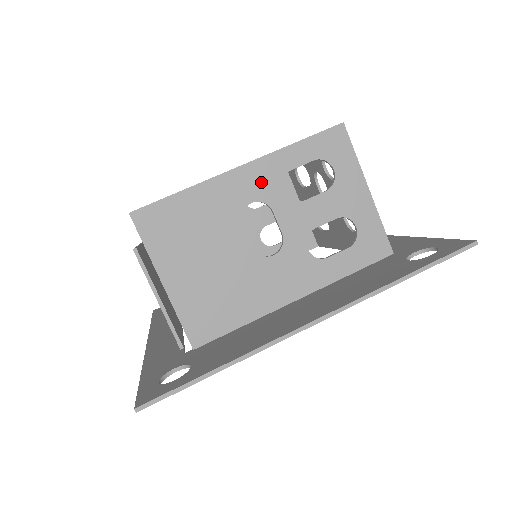
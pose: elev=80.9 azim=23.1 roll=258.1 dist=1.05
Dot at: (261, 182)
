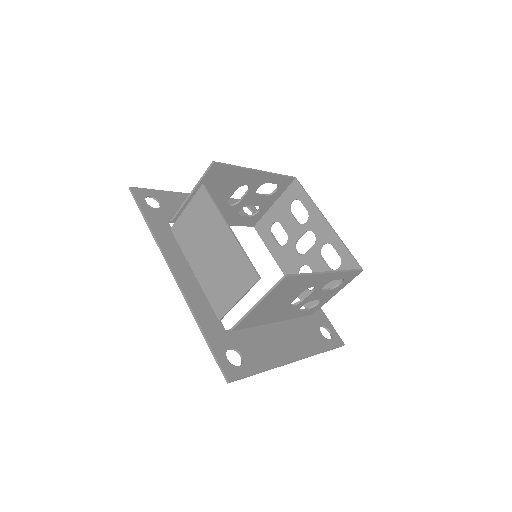
Dot at: (325, 281)
